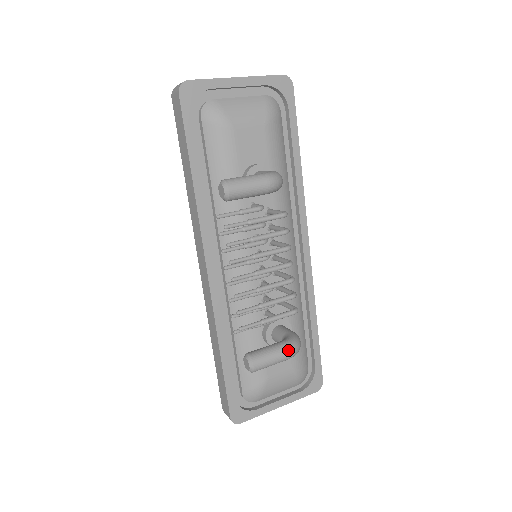
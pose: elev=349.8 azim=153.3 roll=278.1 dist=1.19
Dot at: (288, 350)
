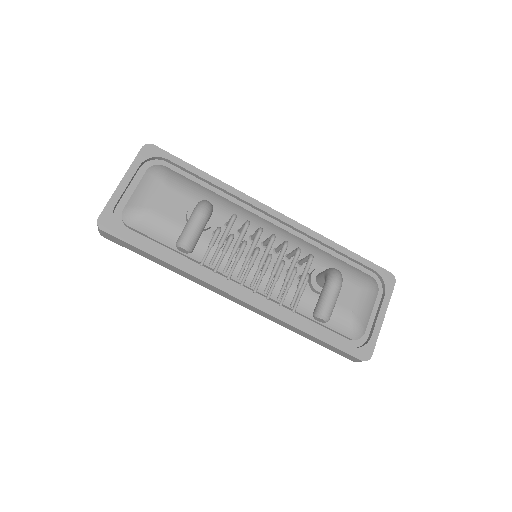
Dot at: (333, 283)
